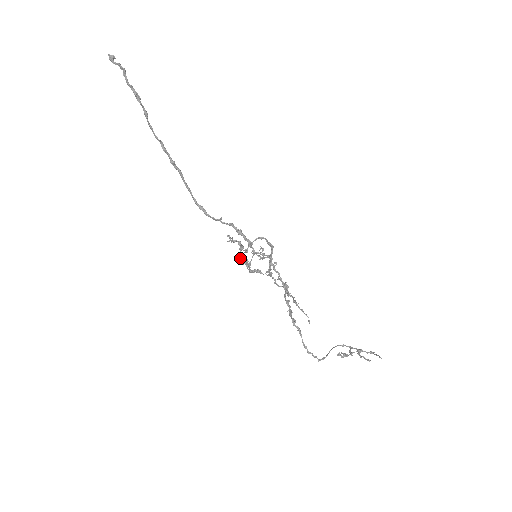
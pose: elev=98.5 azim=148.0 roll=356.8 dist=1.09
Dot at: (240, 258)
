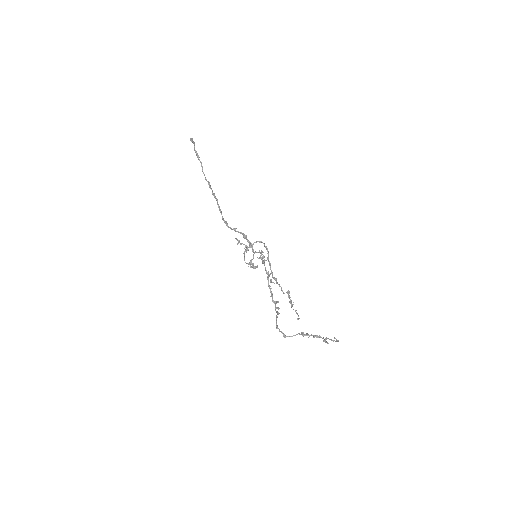
Dot at: (244, 256)
